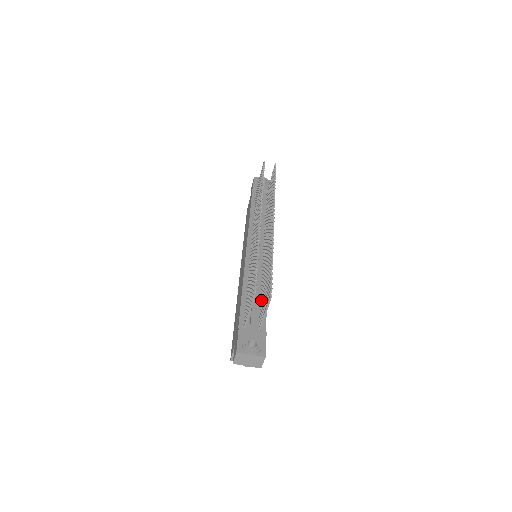
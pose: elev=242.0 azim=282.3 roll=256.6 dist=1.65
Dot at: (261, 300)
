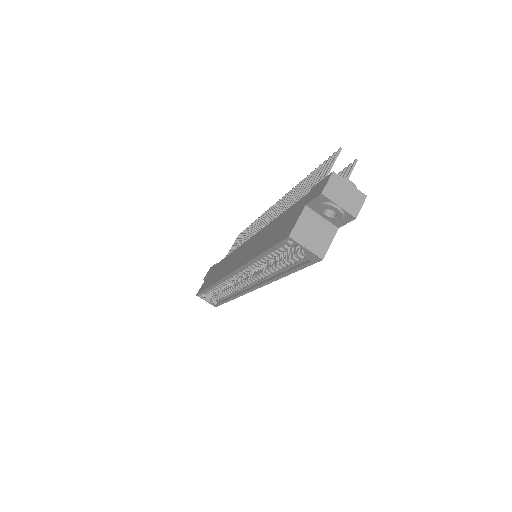
Dot at: occluded
